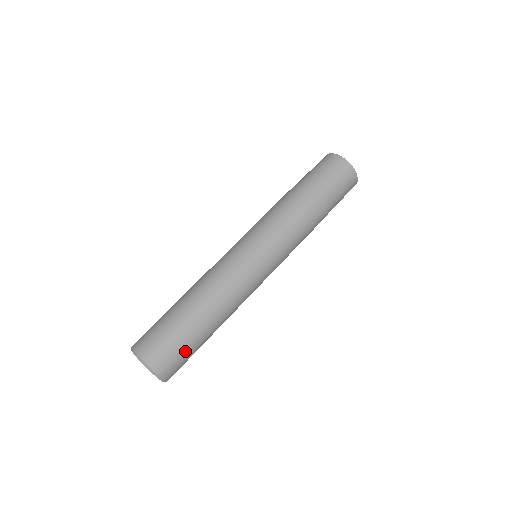
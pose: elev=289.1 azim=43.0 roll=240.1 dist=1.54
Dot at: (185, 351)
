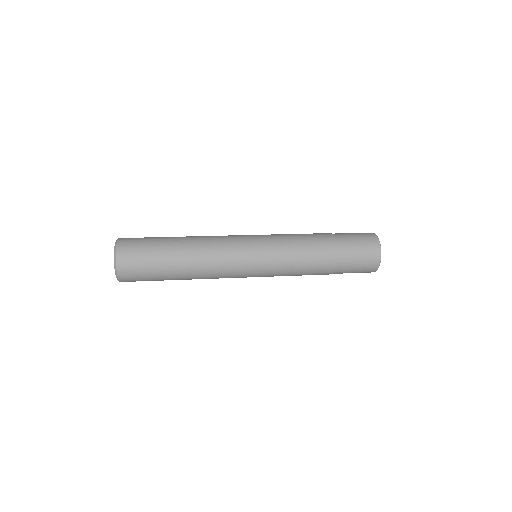
Dot at: (148, 272)
